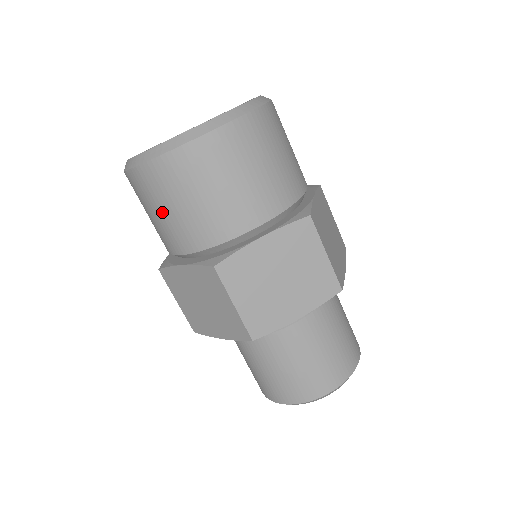
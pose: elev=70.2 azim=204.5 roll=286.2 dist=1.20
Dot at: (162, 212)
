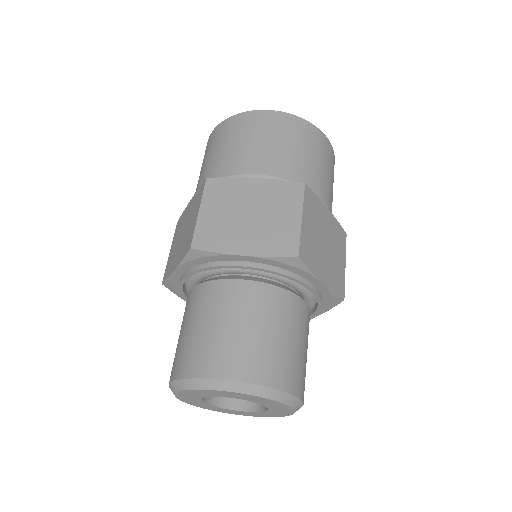
Dot at: (206, 160)
